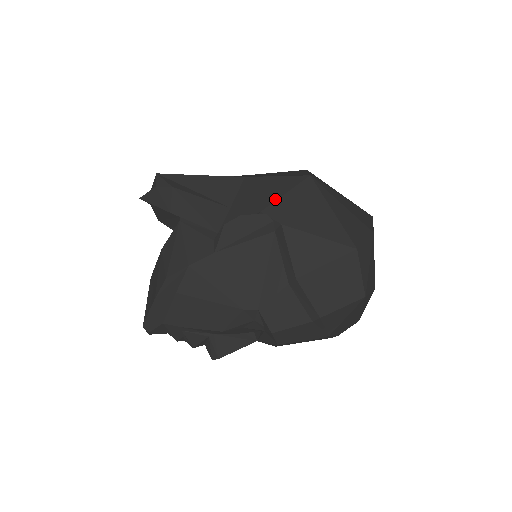
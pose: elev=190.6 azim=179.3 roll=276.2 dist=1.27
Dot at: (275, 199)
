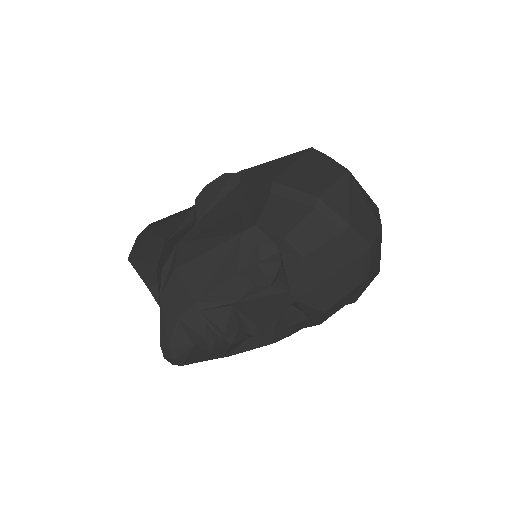
Dot at: occluded
